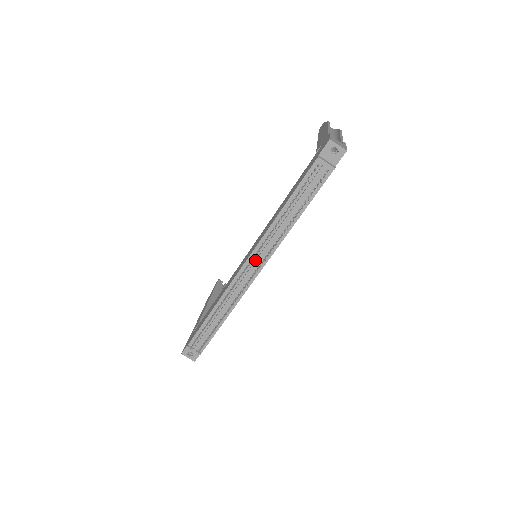
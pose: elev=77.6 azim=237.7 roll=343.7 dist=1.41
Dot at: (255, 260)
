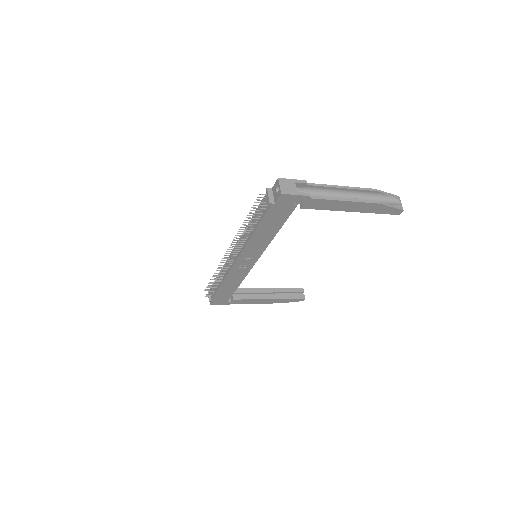
Dot at: (235, 250)
